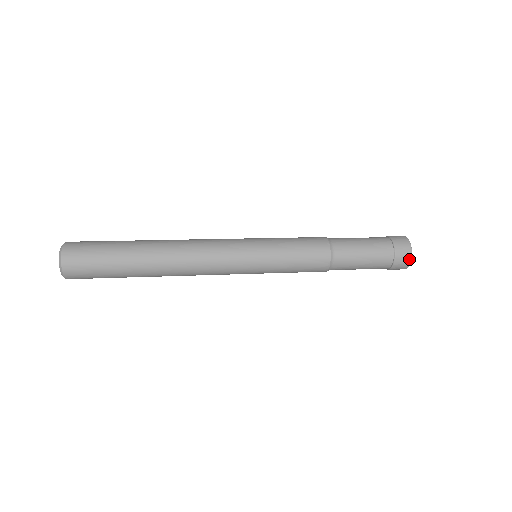
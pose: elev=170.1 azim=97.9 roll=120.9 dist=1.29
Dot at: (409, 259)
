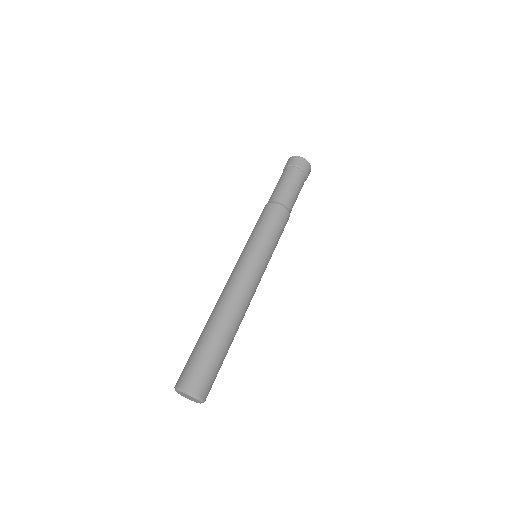
Dot at: occluded
